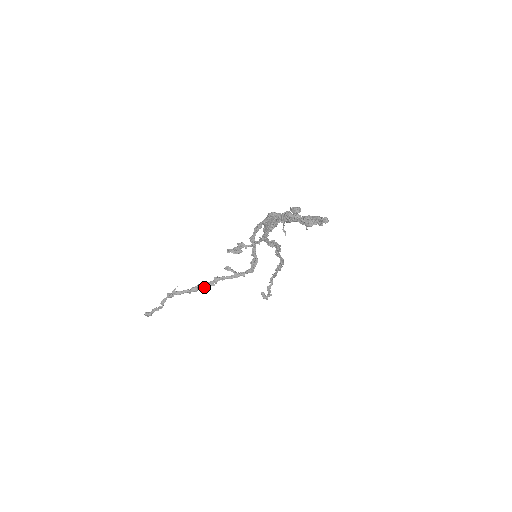
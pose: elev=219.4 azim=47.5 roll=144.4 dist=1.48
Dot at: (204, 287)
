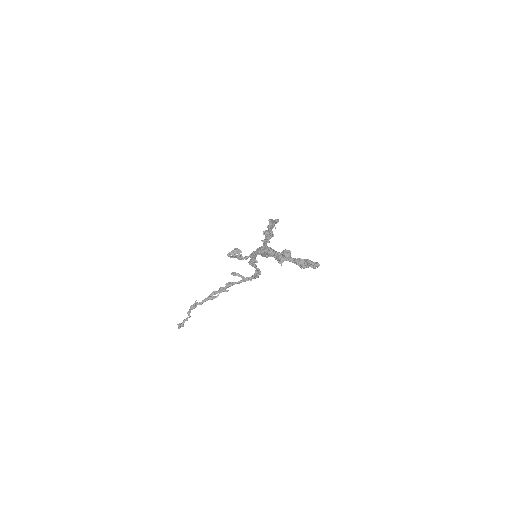
Dot at: (219, 293)
